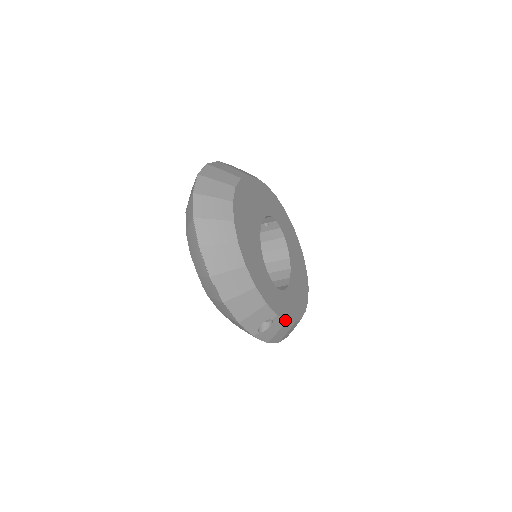
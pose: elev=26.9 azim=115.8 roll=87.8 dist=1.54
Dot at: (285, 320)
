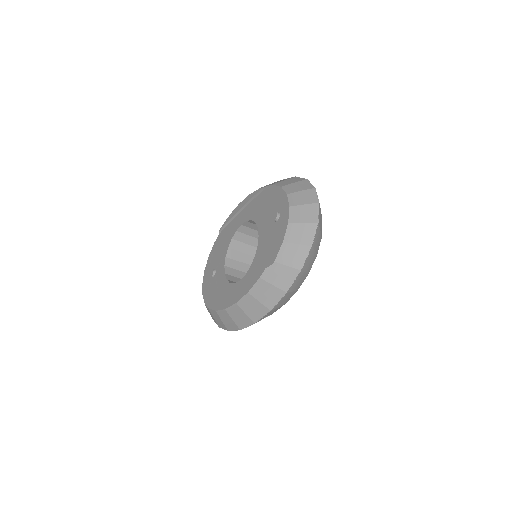
Dot at: occluded
